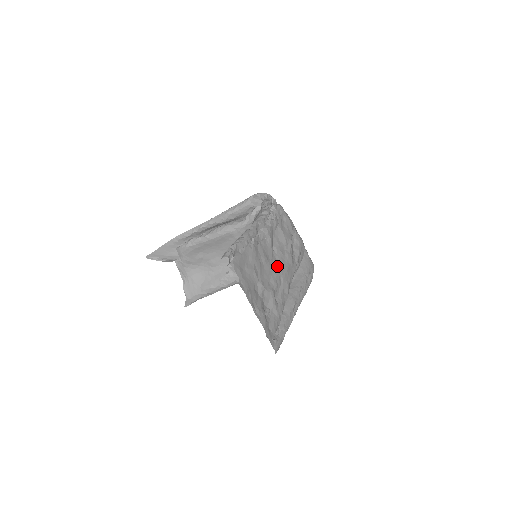
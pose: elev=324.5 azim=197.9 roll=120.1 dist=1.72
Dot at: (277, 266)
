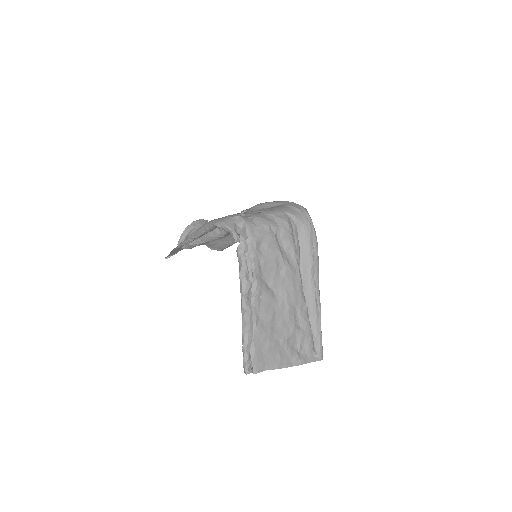
Dot at: (284, 301)
